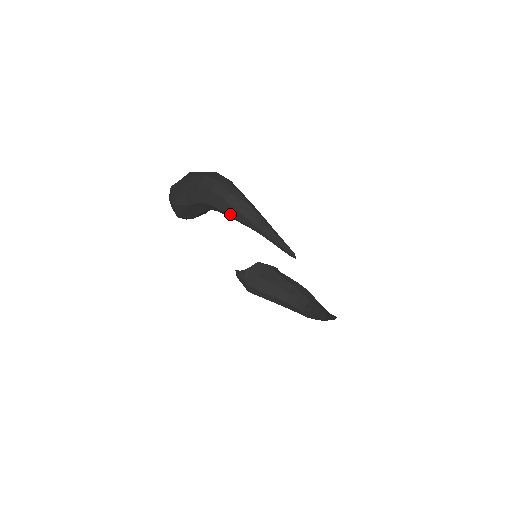
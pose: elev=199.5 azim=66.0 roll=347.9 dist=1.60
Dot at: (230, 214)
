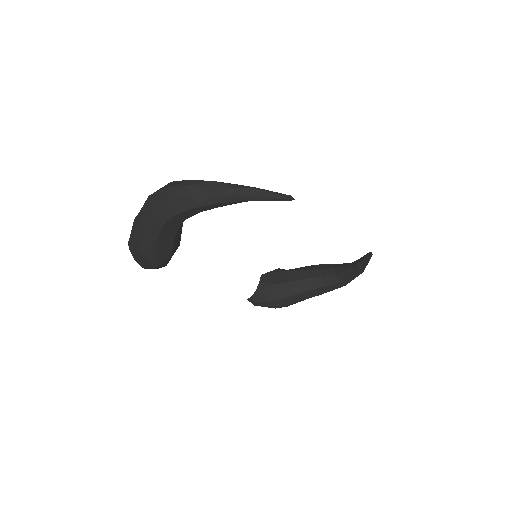
Dot at: (201, 205)
